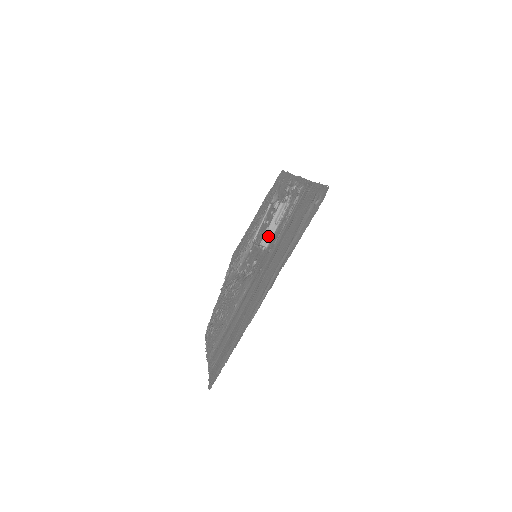
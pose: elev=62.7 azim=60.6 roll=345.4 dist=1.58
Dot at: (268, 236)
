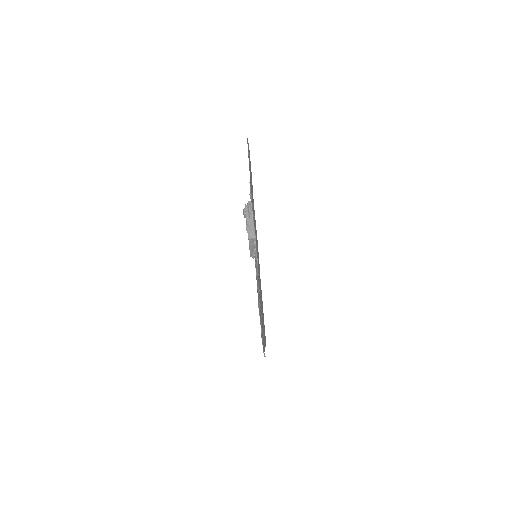
Dot at: (251, 230)
